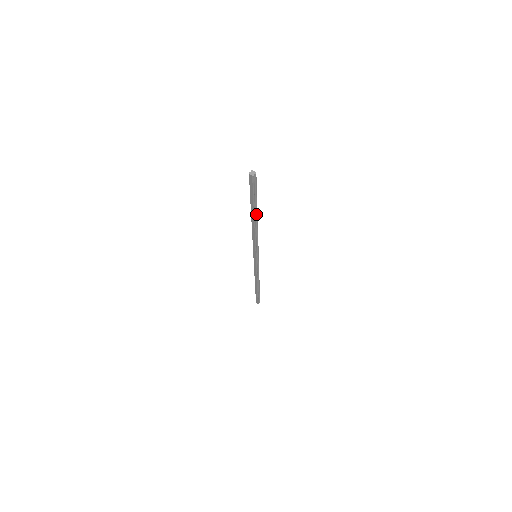
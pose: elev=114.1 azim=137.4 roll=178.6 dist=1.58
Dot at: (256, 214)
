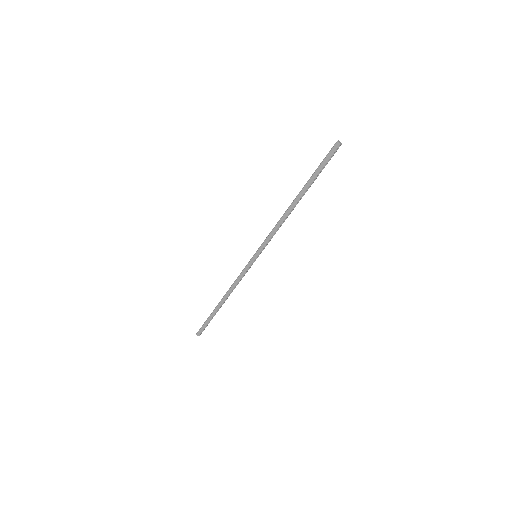
Dot at: (303, 195)
